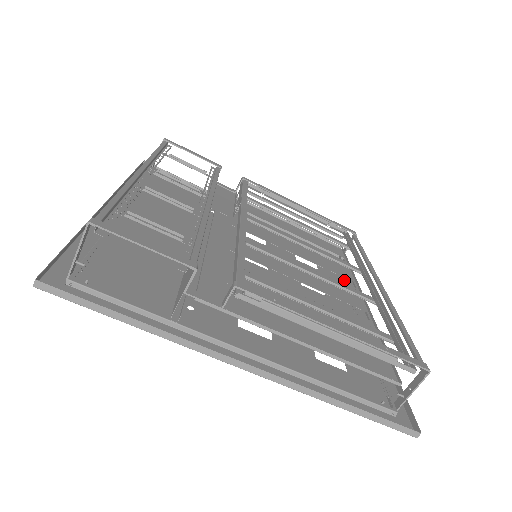
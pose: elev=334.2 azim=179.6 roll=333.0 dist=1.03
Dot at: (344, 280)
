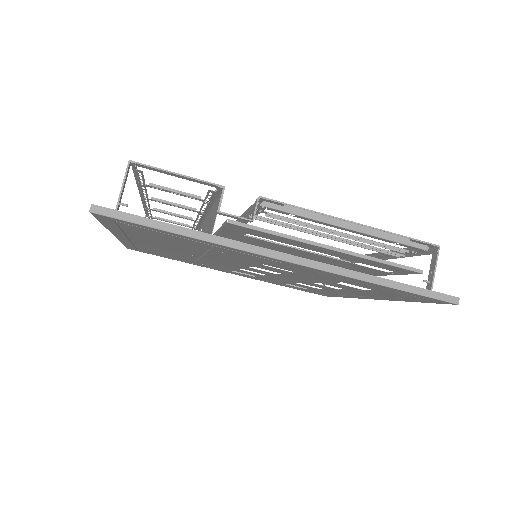
Dot at: occluded
